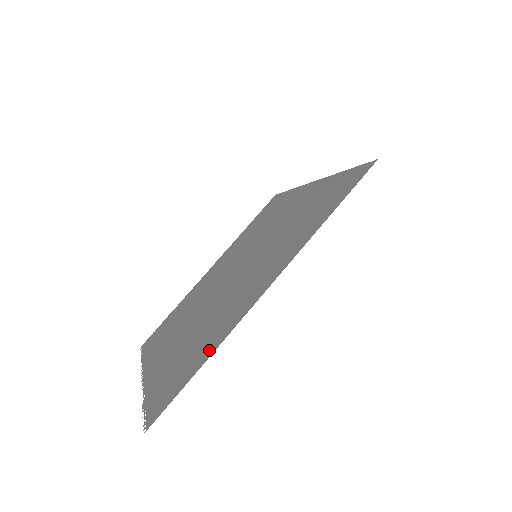
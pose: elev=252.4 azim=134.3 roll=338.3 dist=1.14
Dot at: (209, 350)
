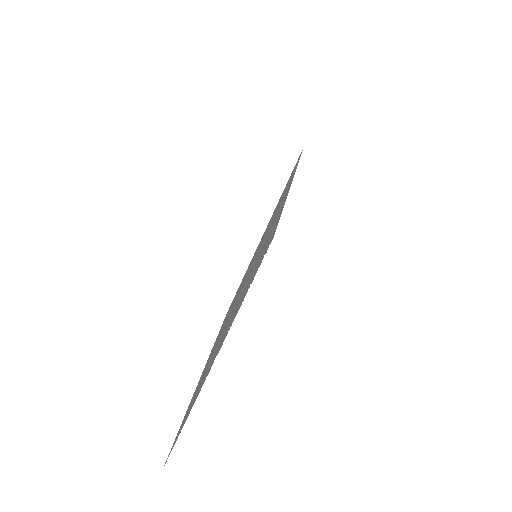
Dot at: occluded
